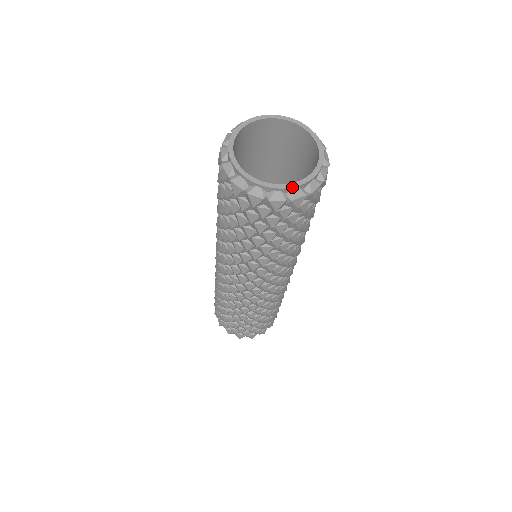
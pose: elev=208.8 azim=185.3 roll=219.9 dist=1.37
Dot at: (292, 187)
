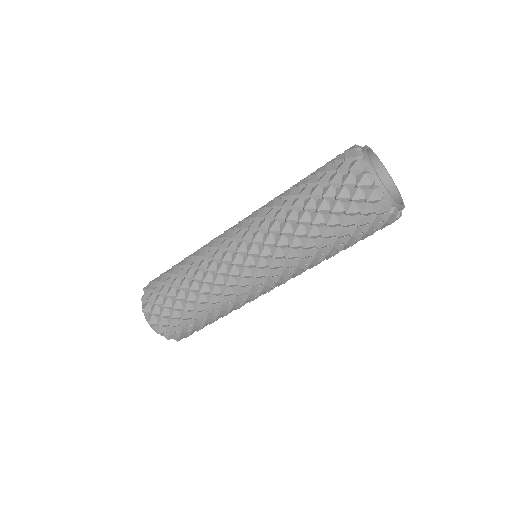
Dot at: (391, 196)
